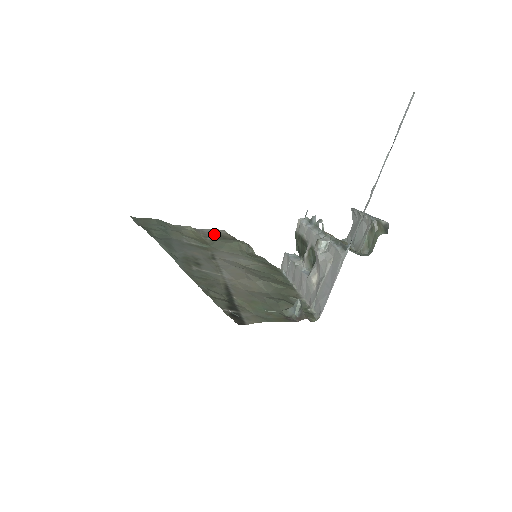
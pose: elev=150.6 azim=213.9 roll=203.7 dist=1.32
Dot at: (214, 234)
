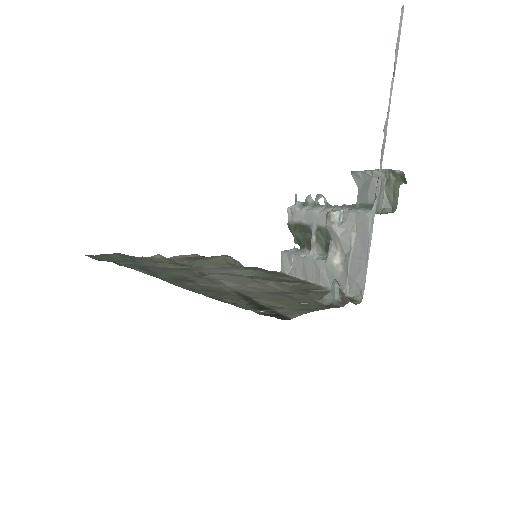
Dot at: (189, 258)
